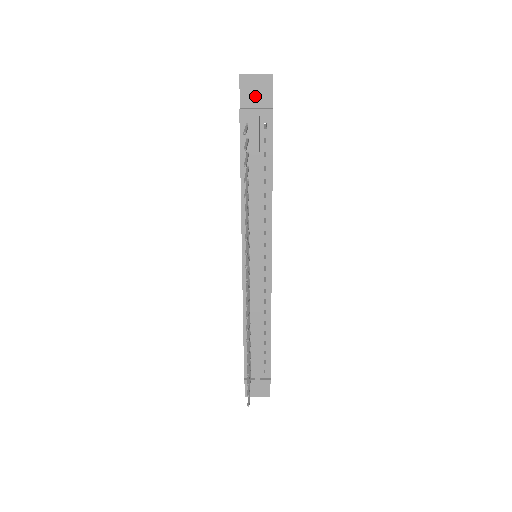
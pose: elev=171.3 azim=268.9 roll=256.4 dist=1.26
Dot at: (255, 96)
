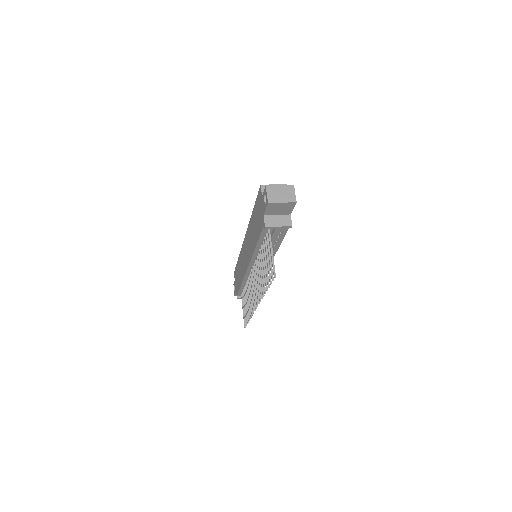
Dot at: (278, 211)
